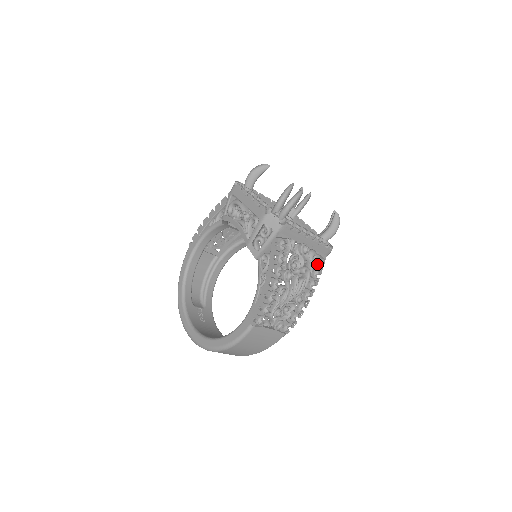
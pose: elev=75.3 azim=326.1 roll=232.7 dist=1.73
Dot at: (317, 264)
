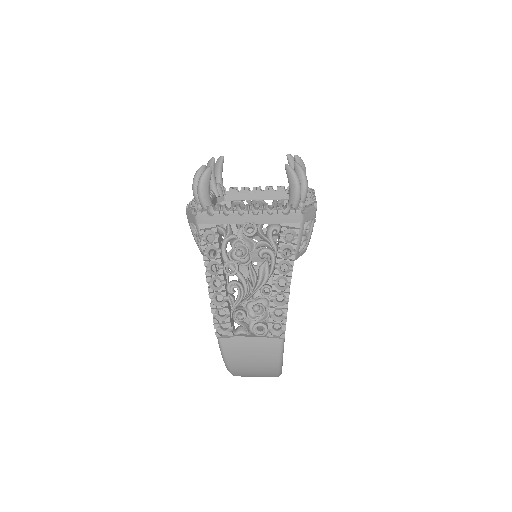
Dot at: (293, 238)
